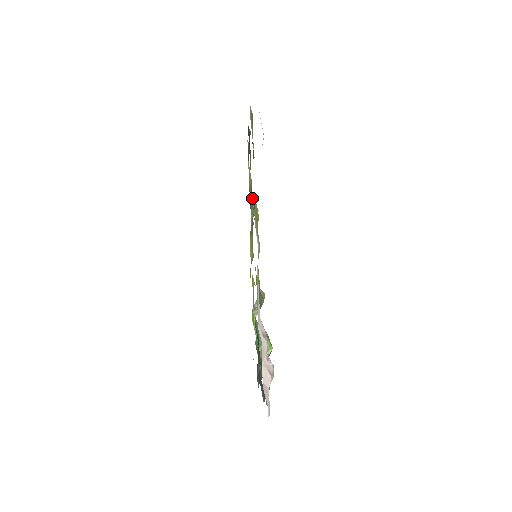
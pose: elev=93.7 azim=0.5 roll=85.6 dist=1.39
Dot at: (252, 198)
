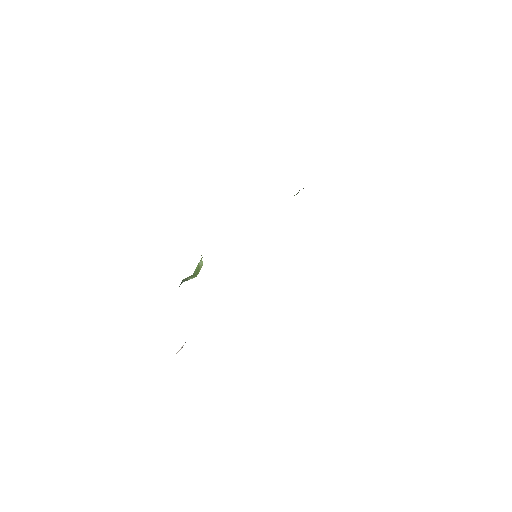
Dot at: occluded
